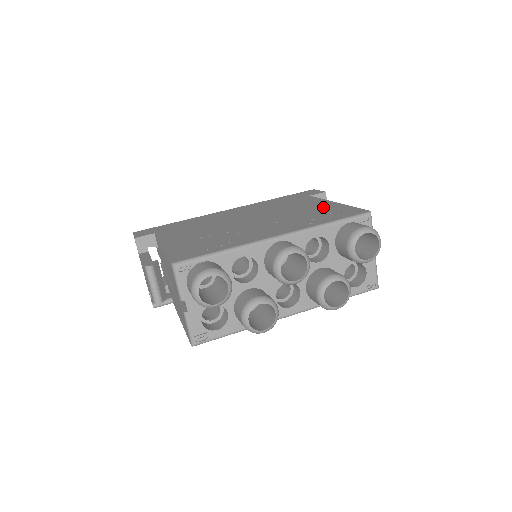
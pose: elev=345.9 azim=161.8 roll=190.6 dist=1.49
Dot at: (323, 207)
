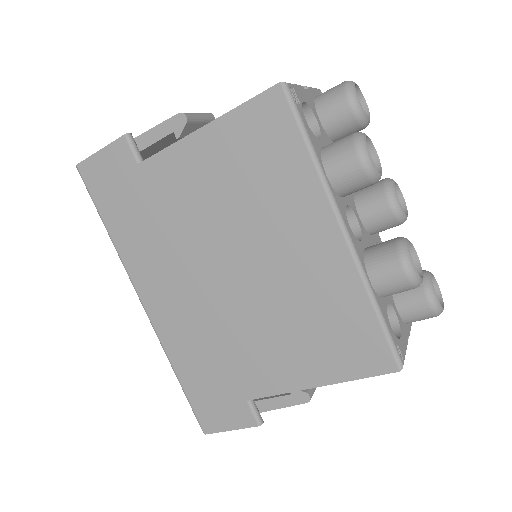
Dot at: occluded
